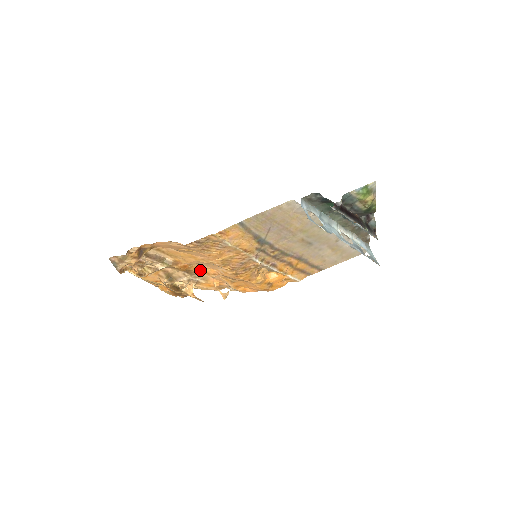
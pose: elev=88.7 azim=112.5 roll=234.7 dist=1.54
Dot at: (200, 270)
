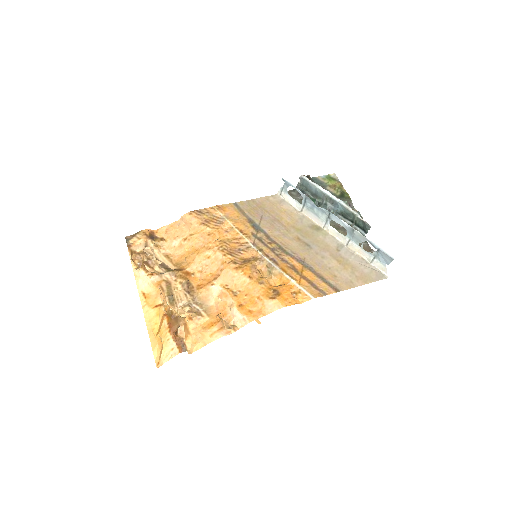
Dot at: (202, 283)
